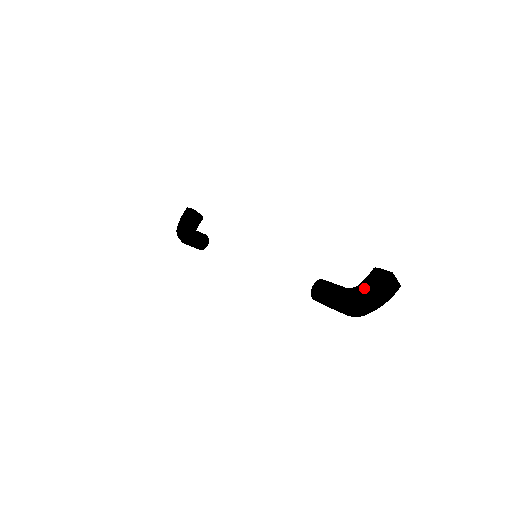
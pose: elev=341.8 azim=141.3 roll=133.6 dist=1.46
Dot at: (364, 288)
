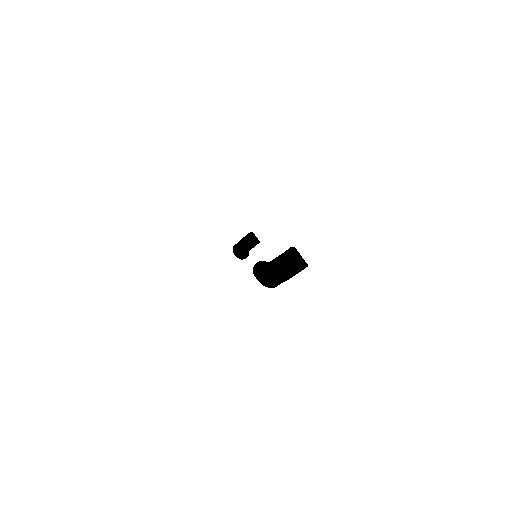
Dot at: (274, 259)
